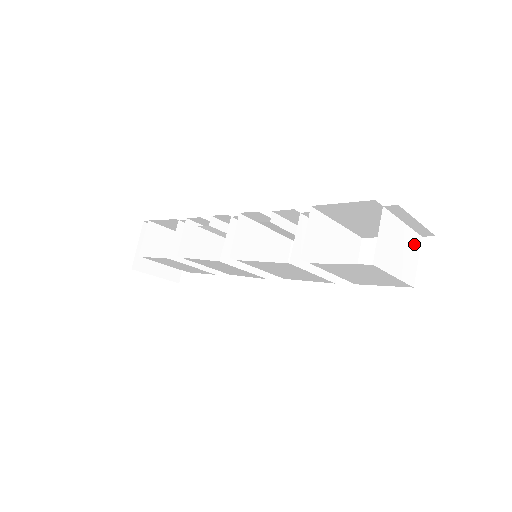
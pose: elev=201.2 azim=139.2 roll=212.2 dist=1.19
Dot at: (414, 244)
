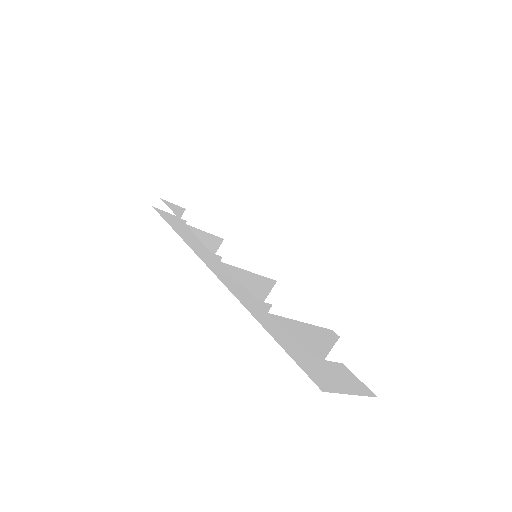
Dot at: (396, 333)
